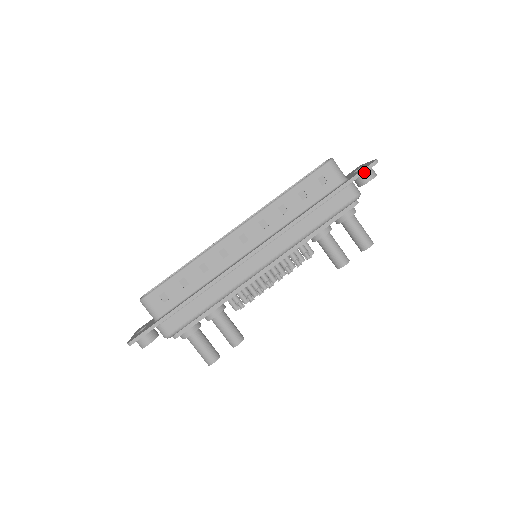
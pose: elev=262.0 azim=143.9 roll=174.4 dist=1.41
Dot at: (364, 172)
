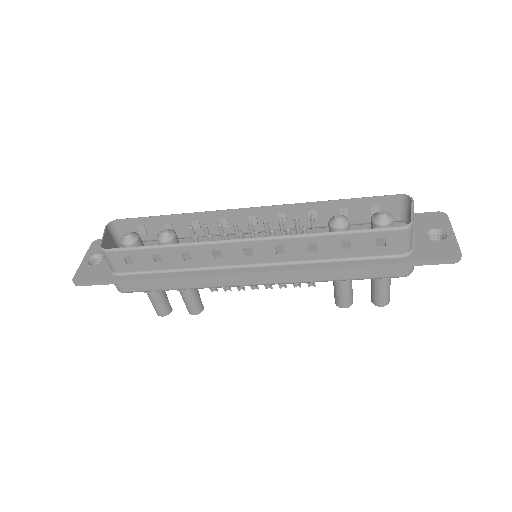
Dot at: (434, 264)
